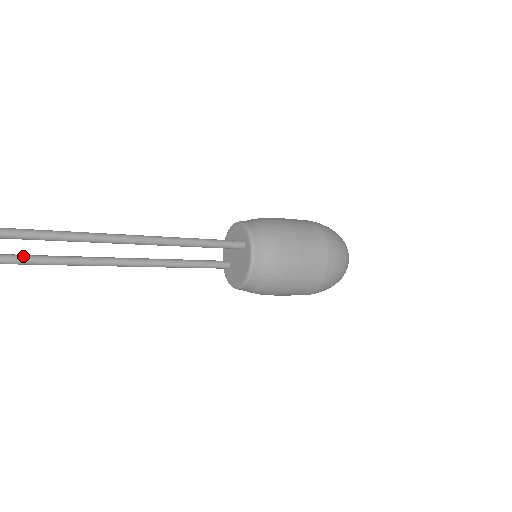
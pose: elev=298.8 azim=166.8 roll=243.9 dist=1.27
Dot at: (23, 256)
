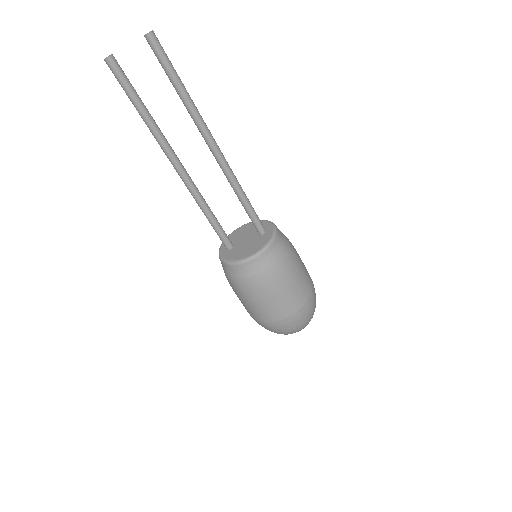
Dot at: occluded
